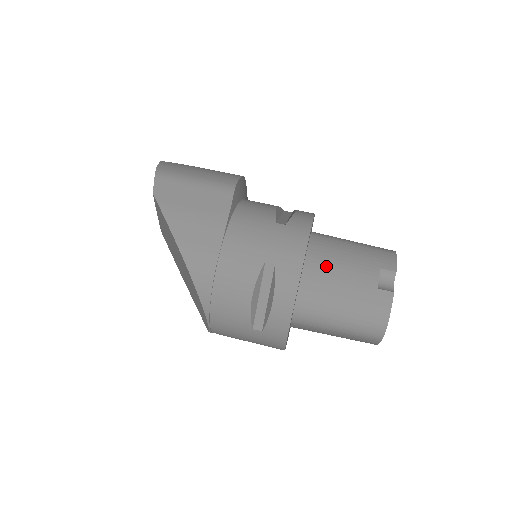
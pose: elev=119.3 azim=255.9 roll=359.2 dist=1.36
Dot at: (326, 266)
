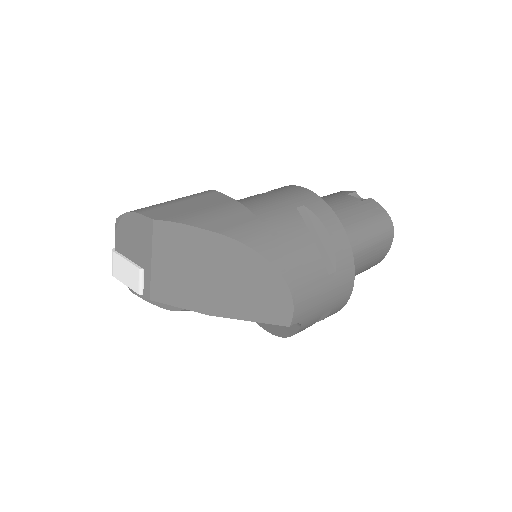
Dot at: occluded
